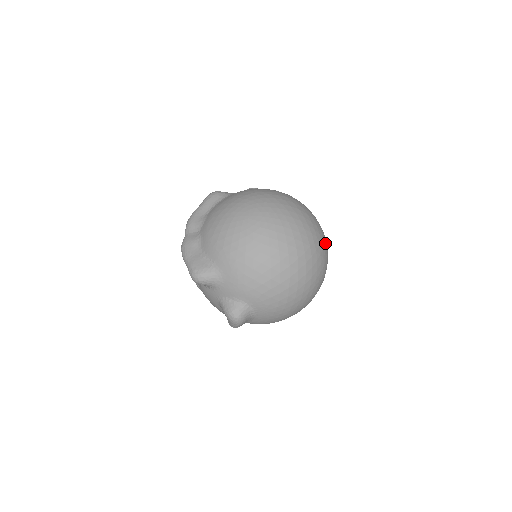
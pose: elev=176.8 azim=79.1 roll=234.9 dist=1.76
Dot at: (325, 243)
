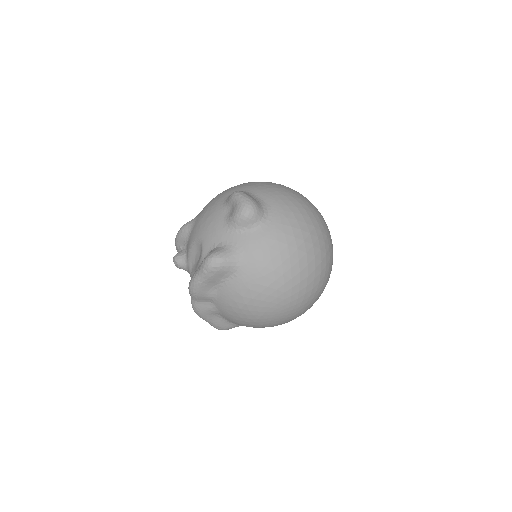
Dot at: occluded
